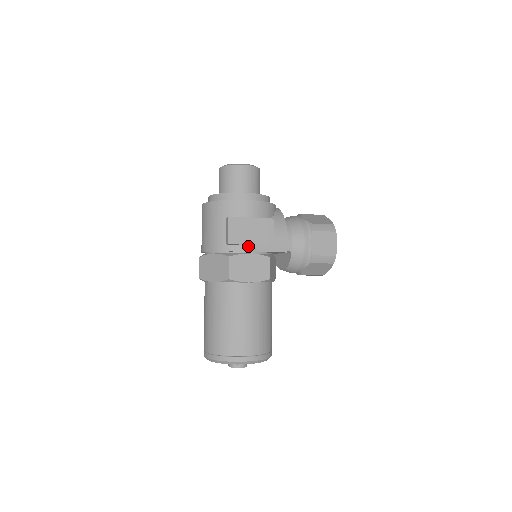
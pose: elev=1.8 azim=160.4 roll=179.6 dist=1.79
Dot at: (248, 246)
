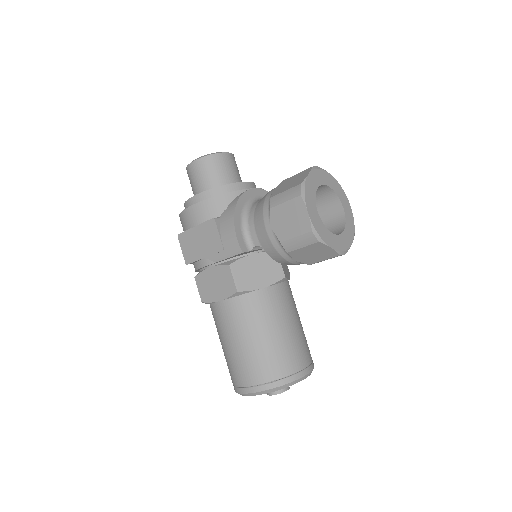
Dot at: (203, 260)
